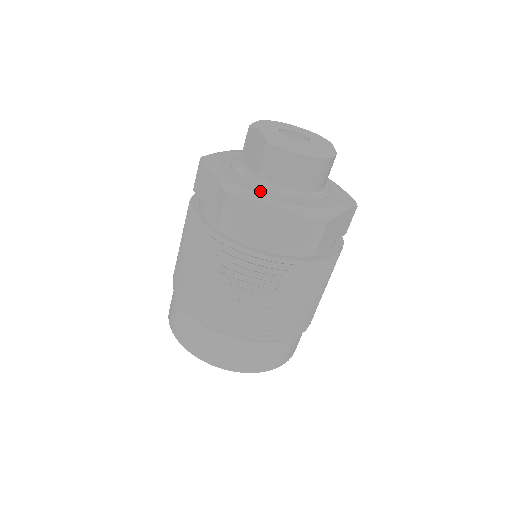
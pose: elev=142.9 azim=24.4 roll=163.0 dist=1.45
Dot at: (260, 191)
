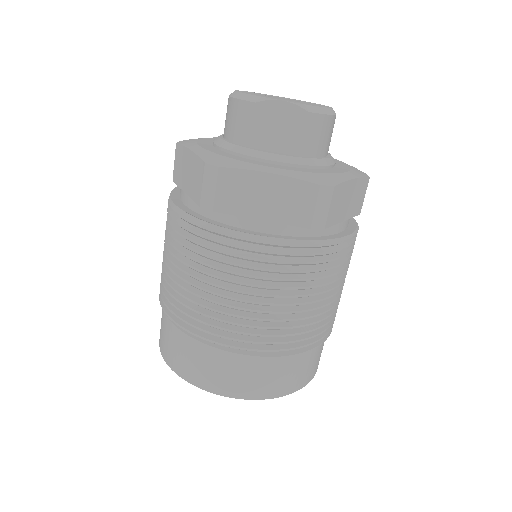
Dot at: (322, 170)
